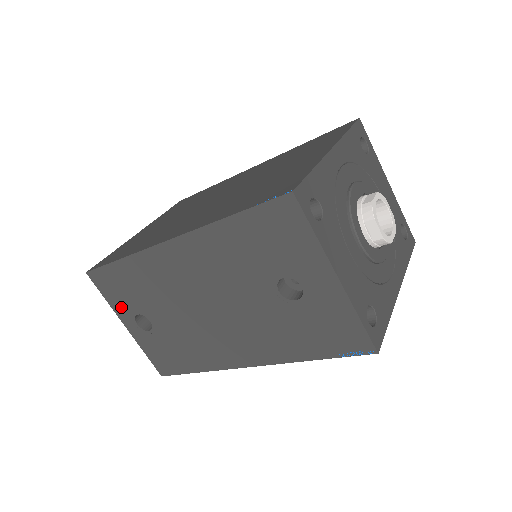
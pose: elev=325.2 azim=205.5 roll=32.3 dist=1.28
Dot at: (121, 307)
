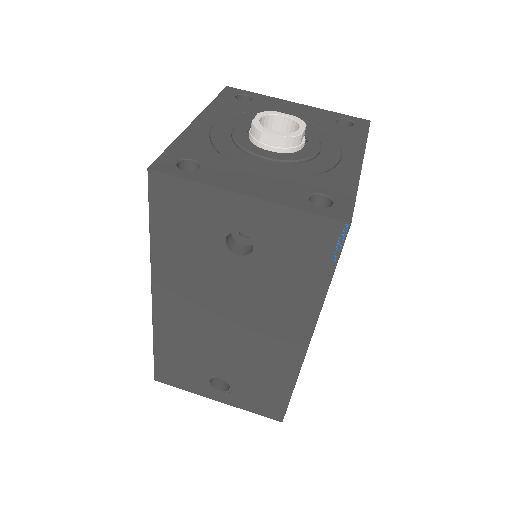
Dot at: (196, 386)
